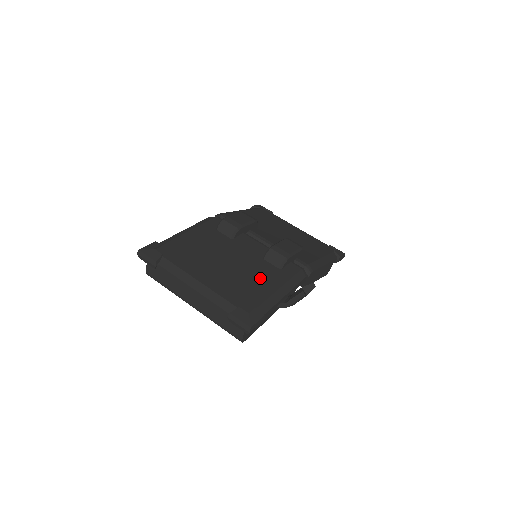
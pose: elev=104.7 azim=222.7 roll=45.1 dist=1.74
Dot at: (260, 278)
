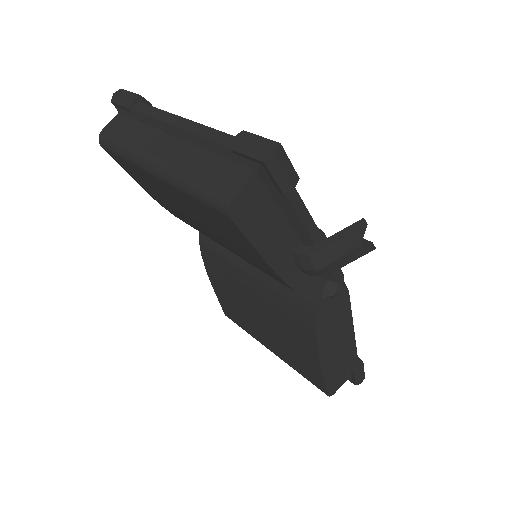
Dot at: occluded
